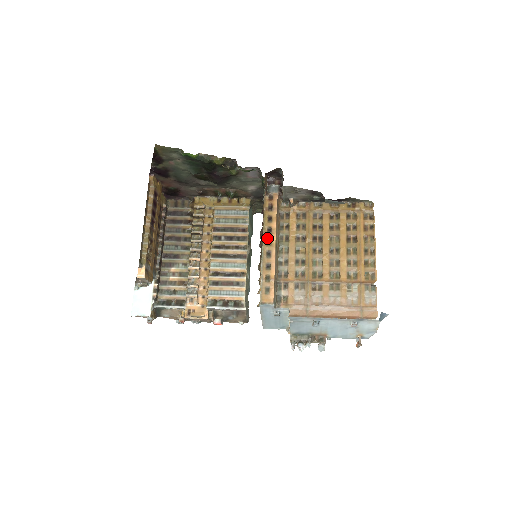
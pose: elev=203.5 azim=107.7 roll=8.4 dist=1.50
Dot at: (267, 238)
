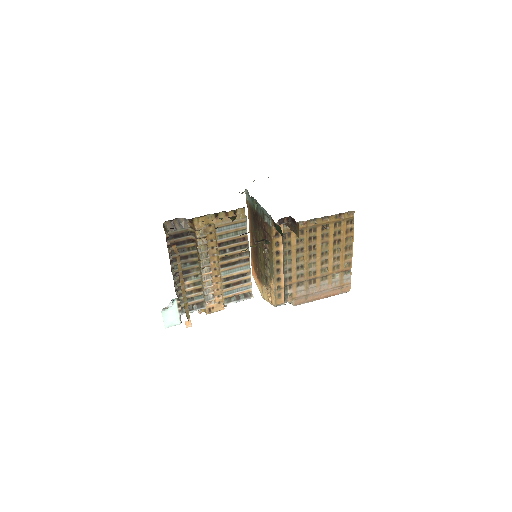
Dot at: (276, 260)
